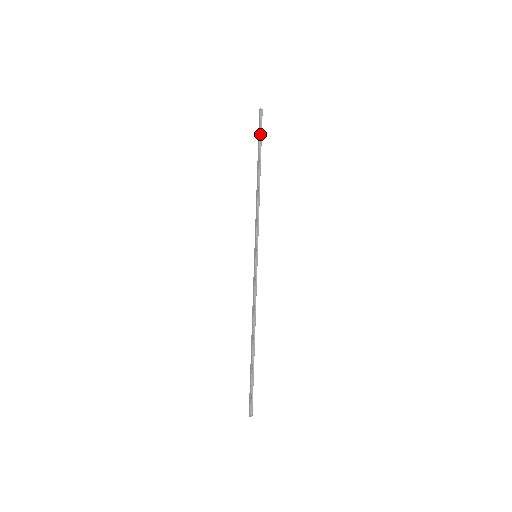
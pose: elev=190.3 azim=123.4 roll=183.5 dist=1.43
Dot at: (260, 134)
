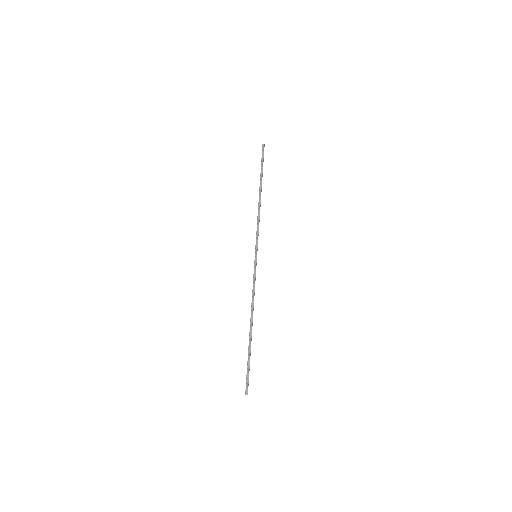
Dot at: (262, 163)
